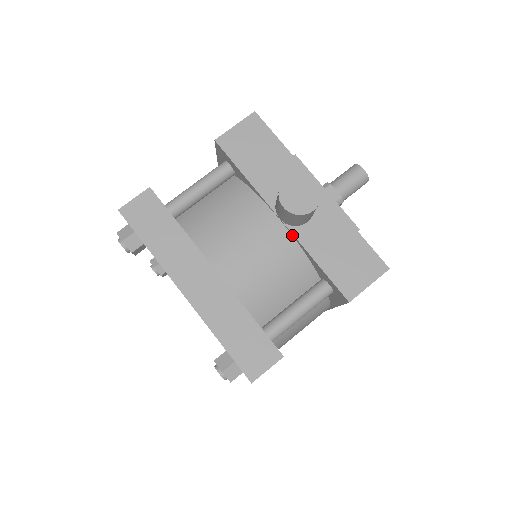
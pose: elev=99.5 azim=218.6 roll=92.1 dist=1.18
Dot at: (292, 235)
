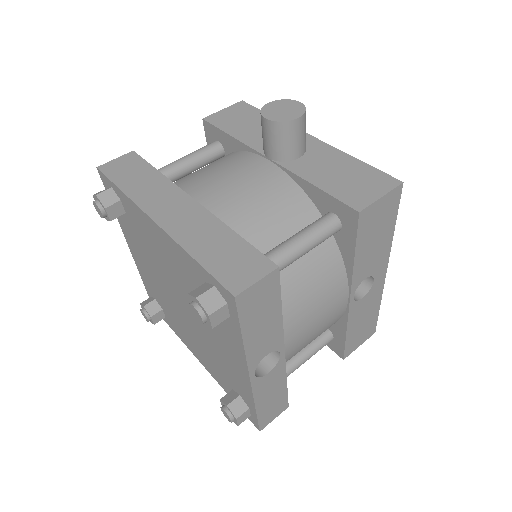
Dot at: (284, 170)
